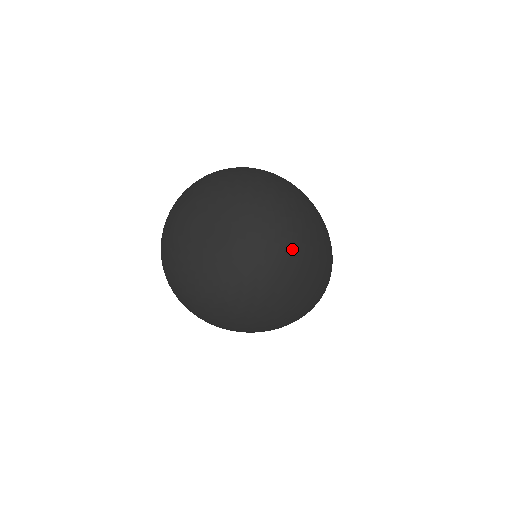
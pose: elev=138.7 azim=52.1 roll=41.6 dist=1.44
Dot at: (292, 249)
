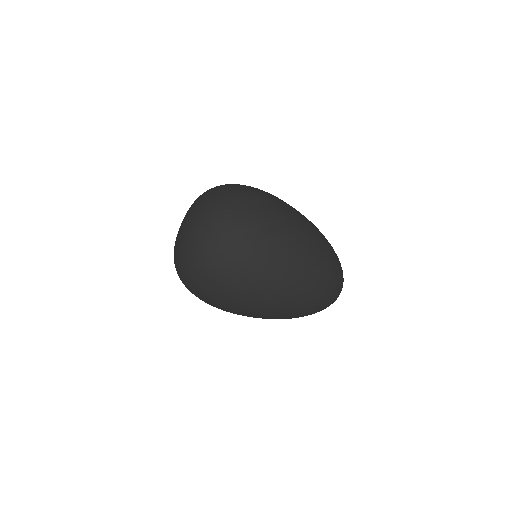
Dot at: (219, 220)
